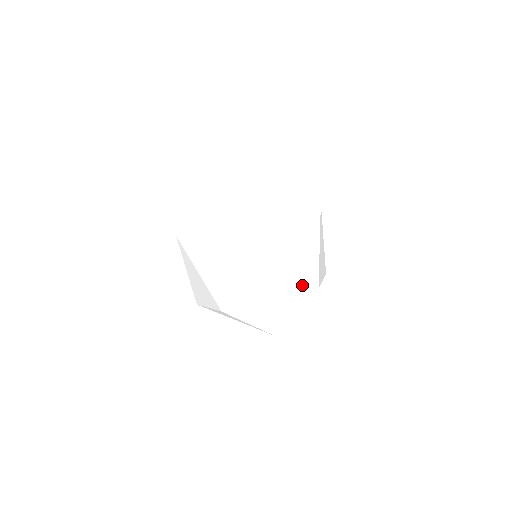
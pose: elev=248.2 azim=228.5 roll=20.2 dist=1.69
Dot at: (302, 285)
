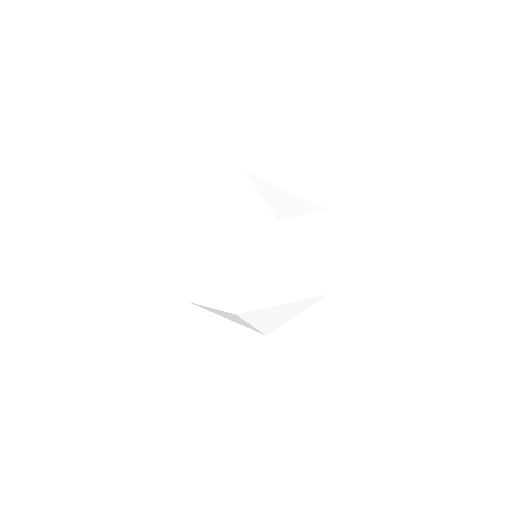
Dot at: (265, 233)
